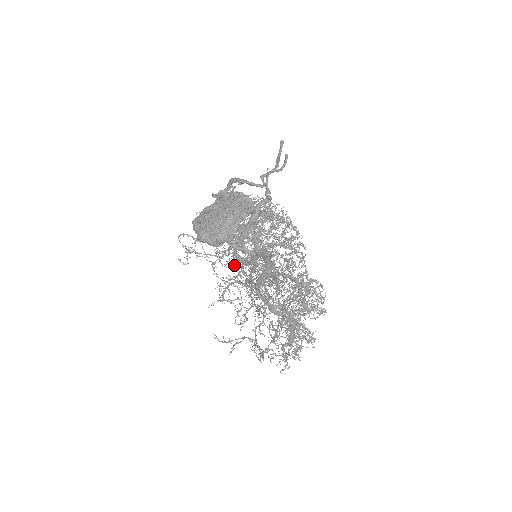
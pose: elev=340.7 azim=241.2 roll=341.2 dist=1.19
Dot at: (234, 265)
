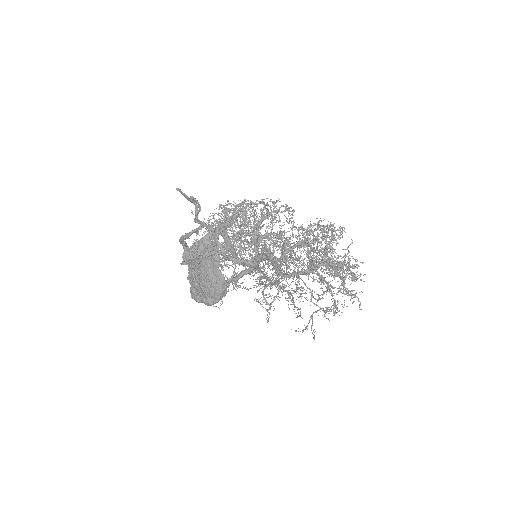
Dot at: occluded
